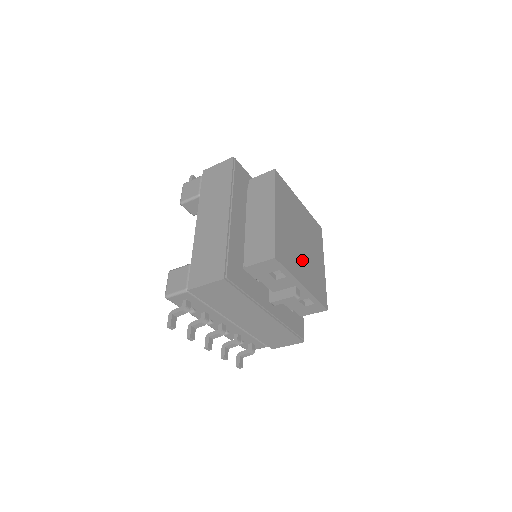
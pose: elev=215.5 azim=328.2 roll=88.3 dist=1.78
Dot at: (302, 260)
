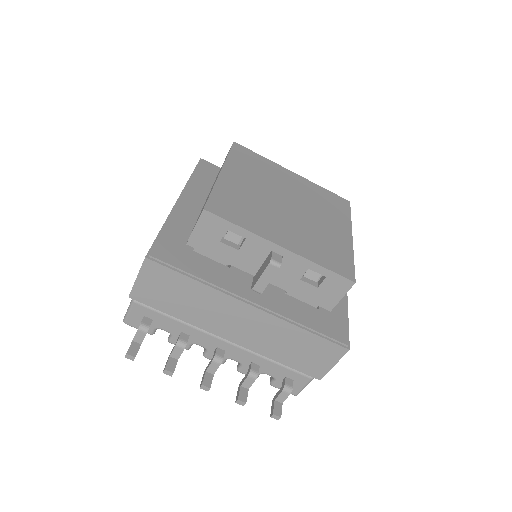
Dot at: (284, 222)
